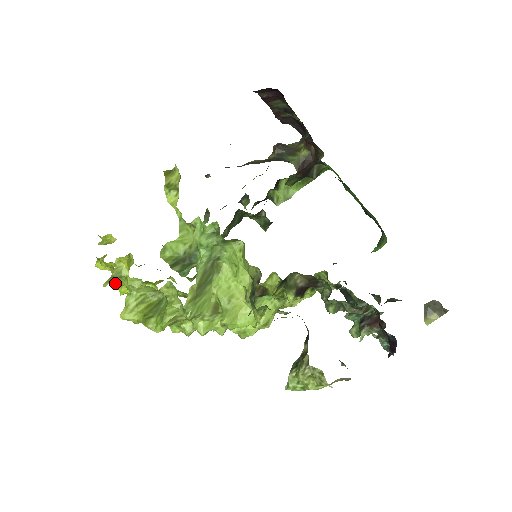
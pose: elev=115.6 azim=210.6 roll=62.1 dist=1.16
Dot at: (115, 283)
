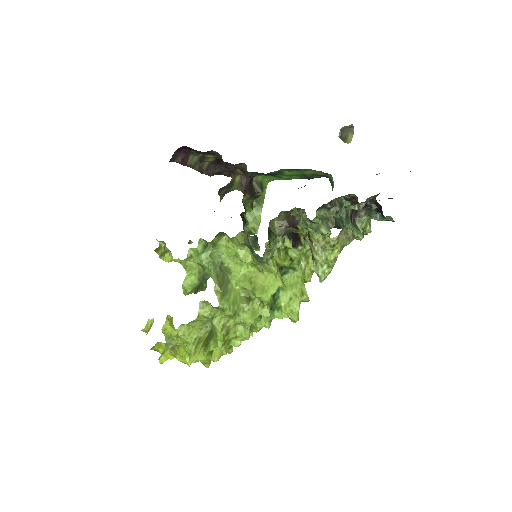
Dot at: (179, 360)
